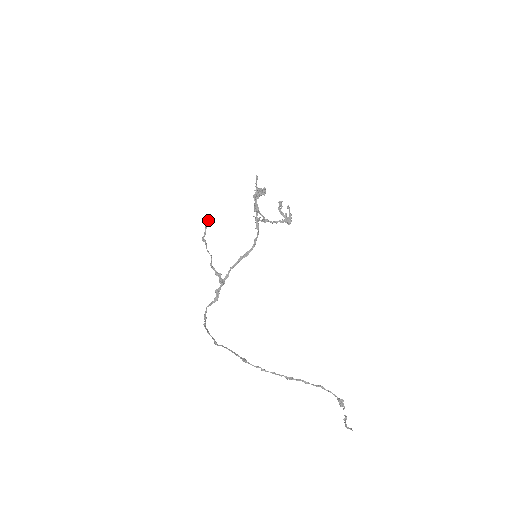
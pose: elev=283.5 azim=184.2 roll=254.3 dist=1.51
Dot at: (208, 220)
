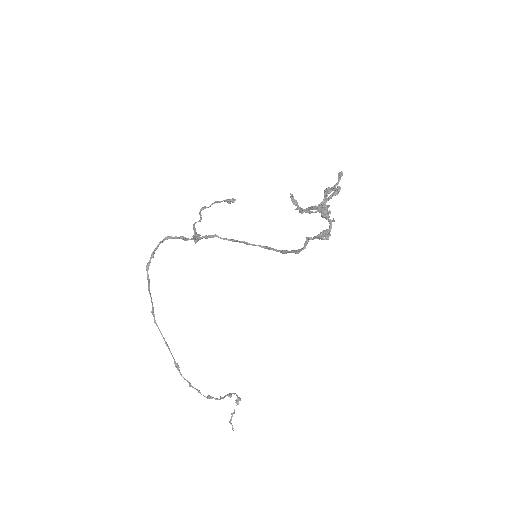
Dot at: (228, 201)
